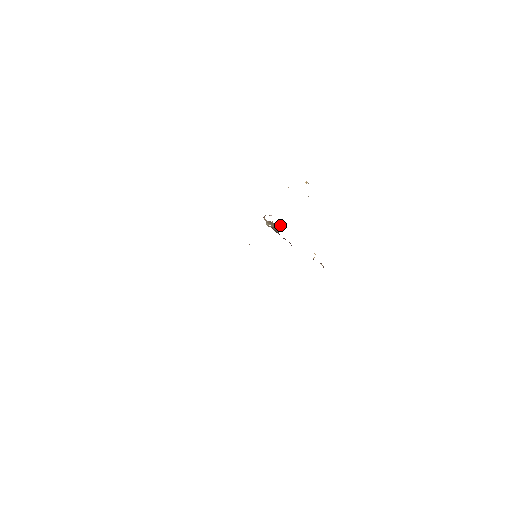
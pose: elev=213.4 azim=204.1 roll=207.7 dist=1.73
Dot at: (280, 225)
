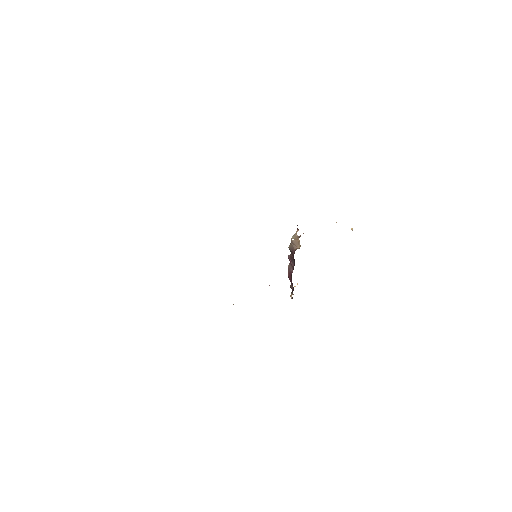
Dot at: occluded
